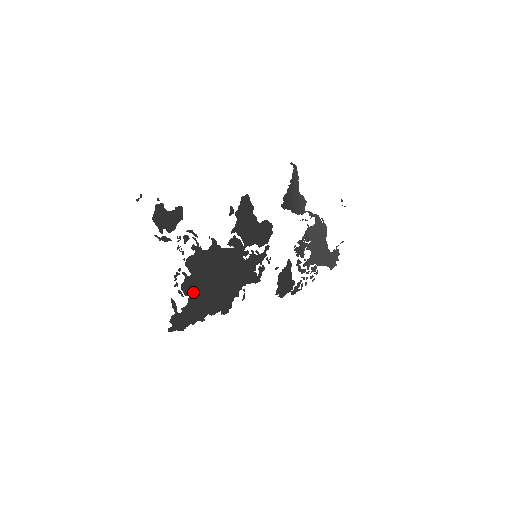
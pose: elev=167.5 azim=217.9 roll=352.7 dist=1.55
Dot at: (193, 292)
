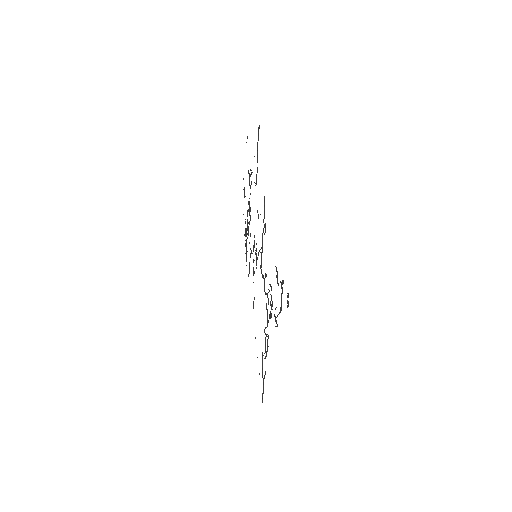
Dot at: occluded
